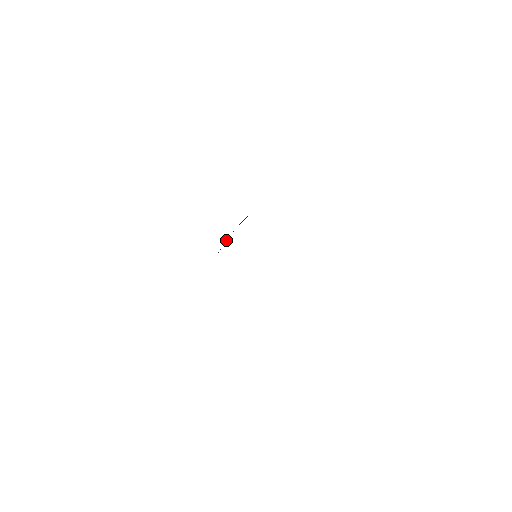
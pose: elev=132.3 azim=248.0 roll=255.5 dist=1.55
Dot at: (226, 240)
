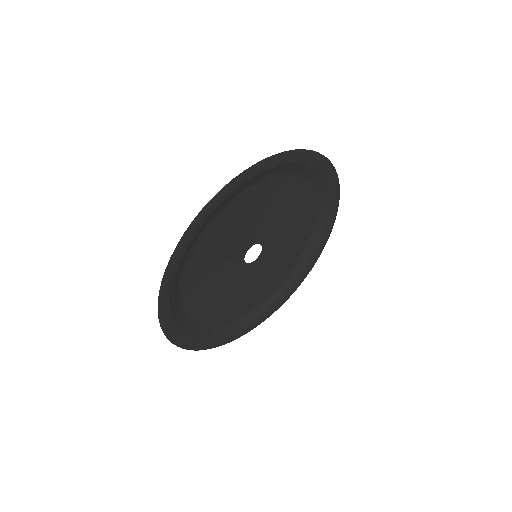
Dot at: (190, 327)
